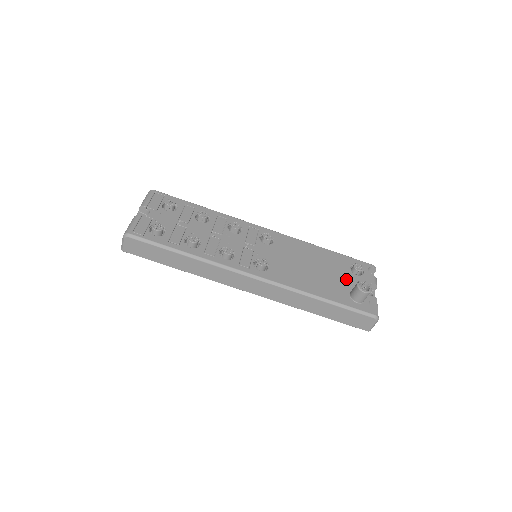
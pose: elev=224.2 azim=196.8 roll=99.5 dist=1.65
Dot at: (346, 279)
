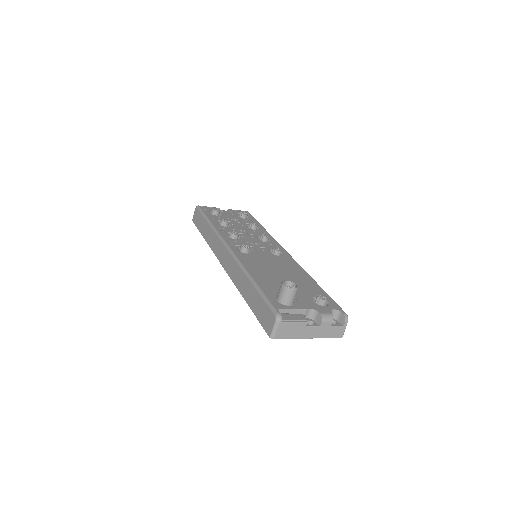
Dot at: (297, 294)
